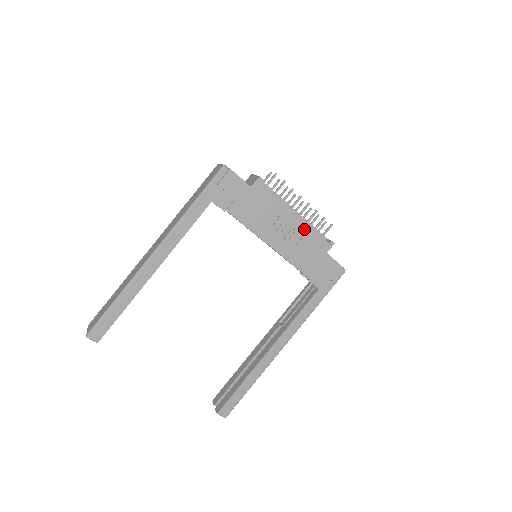
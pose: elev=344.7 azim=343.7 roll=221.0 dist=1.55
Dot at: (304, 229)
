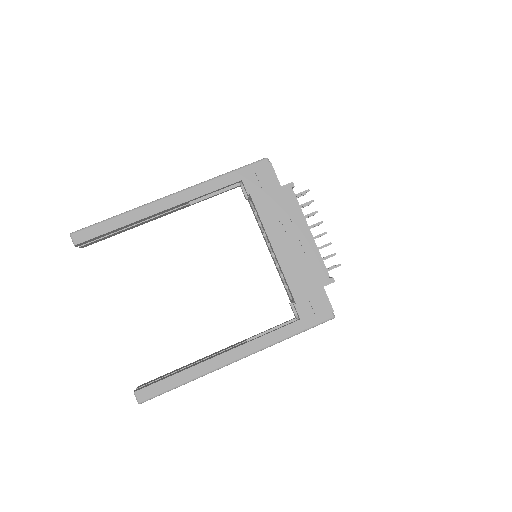
Dot at: (312, 251)
